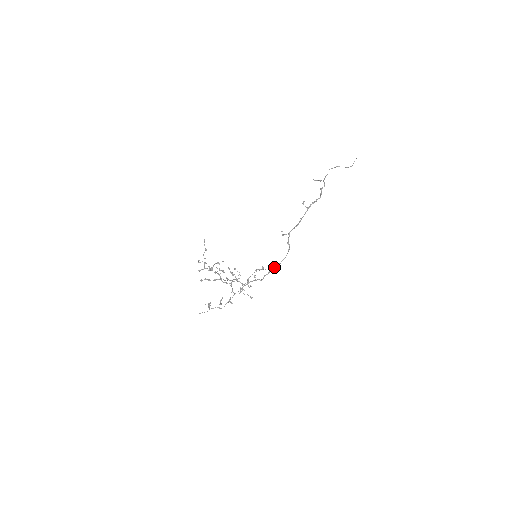
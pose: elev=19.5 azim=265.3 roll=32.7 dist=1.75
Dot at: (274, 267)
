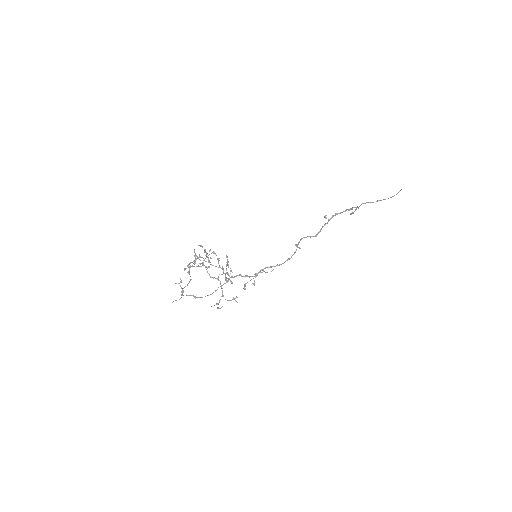
Dot at: (274, 266)
